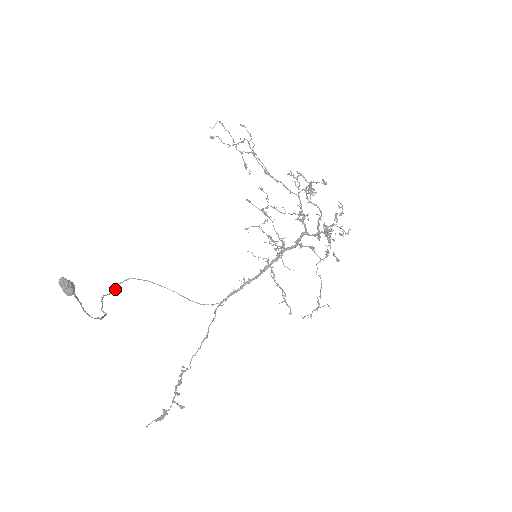
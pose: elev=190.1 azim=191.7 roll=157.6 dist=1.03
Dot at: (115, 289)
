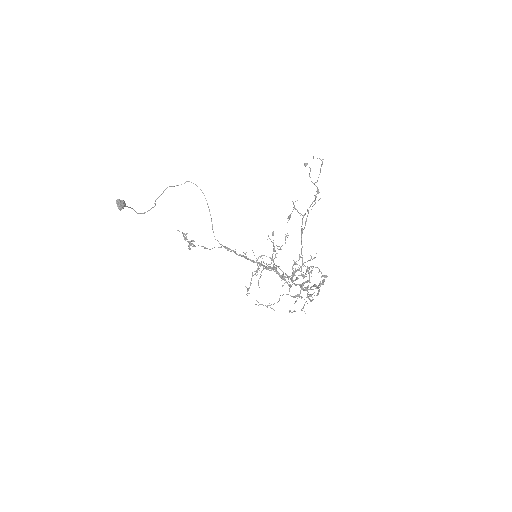
Dot at: occluded
